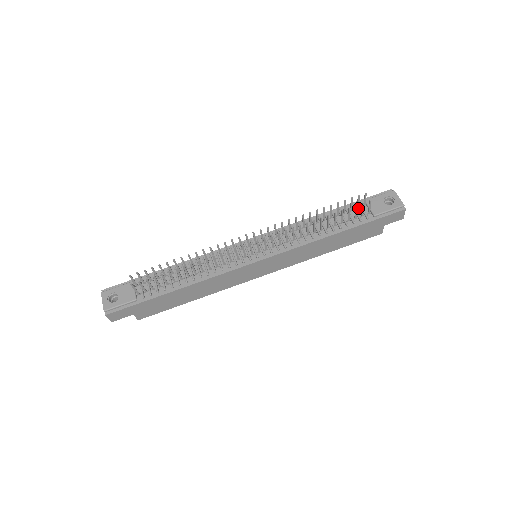
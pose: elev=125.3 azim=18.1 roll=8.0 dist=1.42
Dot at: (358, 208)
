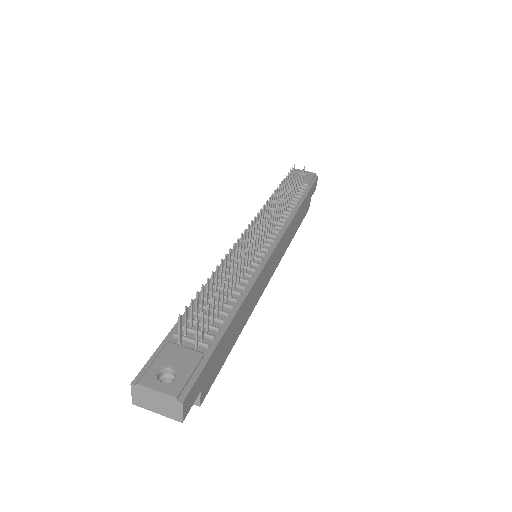
Dot at: occluded
